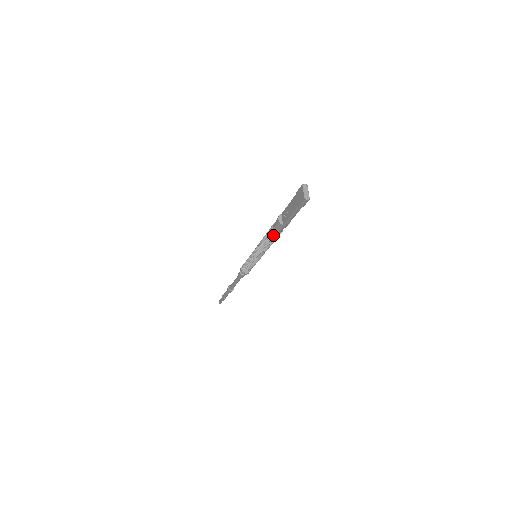
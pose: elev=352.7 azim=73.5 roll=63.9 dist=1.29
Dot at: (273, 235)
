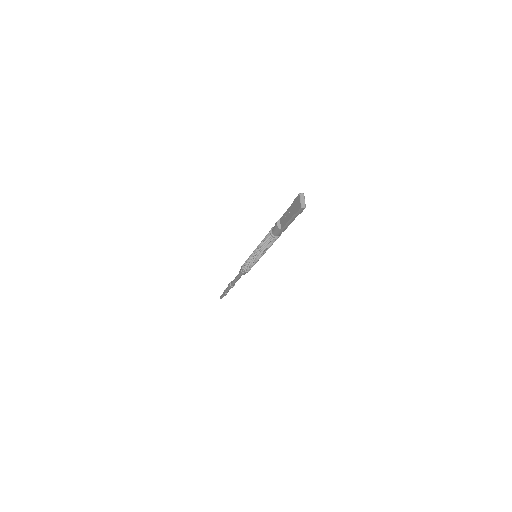
Dot at: (272, 238)
